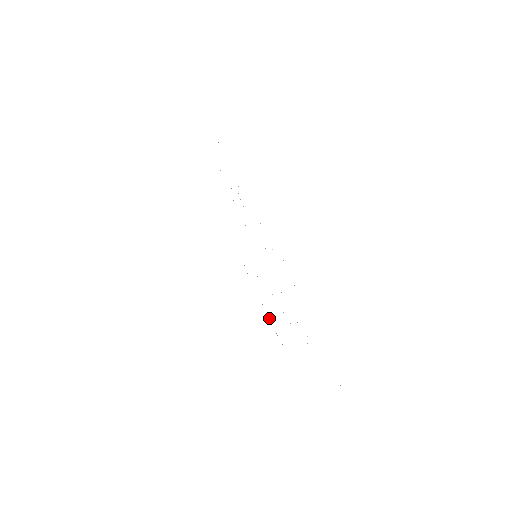
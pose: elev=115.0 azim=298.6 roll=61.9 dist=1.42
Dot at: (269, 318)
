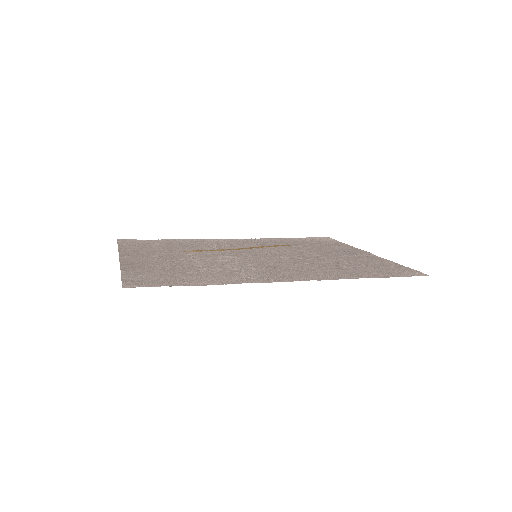
Dot at: (302, 239)
